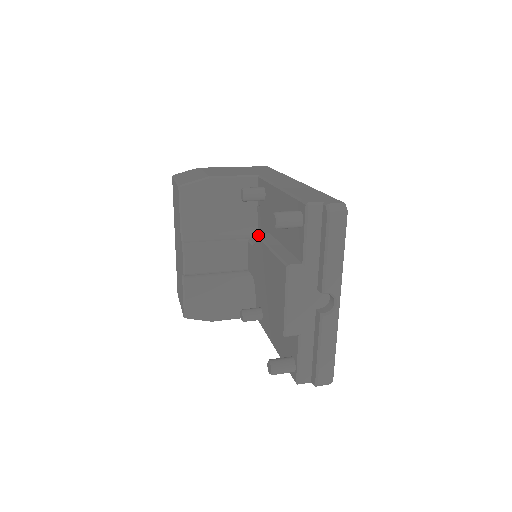
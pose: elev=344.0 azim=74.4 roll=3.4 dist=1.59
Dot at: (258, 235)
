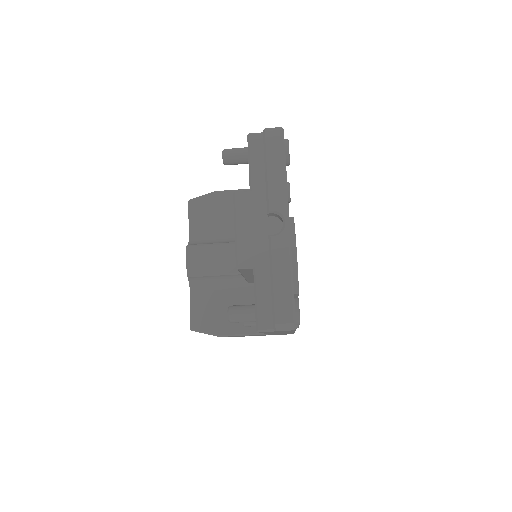
Dot at: occluded
